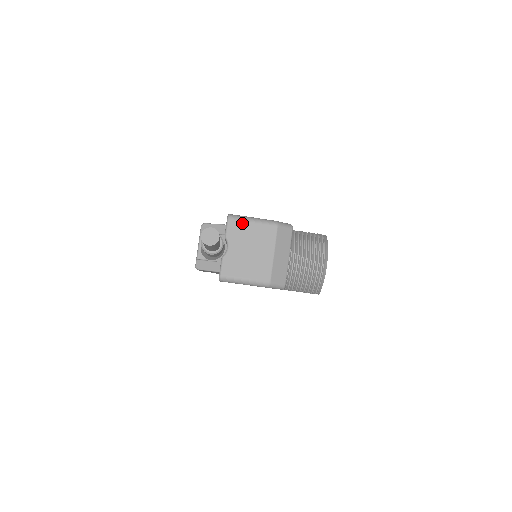
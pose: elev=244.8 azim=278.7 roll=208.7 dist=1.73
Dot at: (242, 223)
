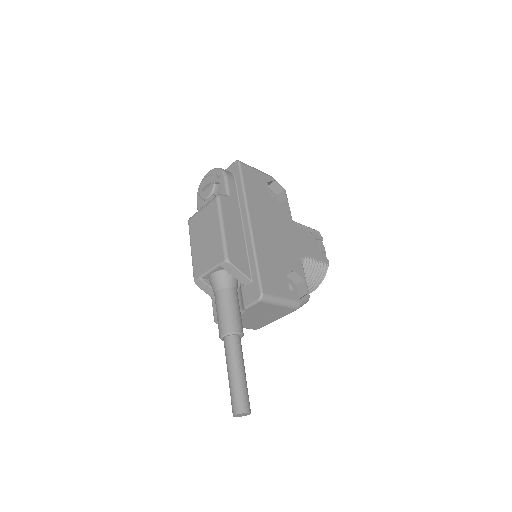
Dot at: (269, 305)
